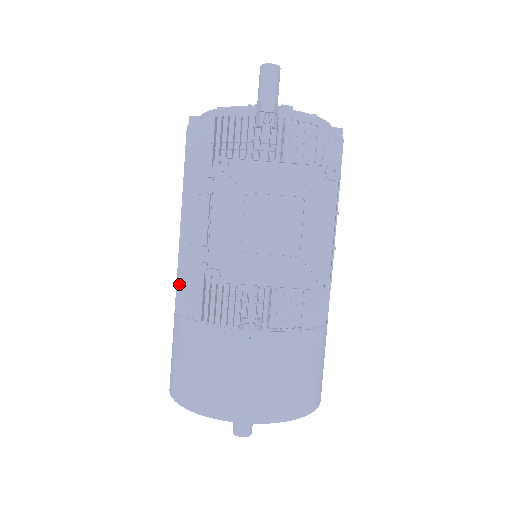
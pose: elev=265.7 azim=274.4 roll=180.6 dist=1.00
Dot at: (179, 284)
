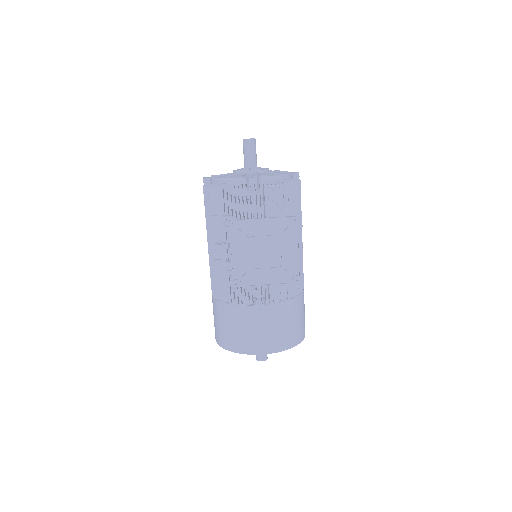
Dot at: (214, 282)
